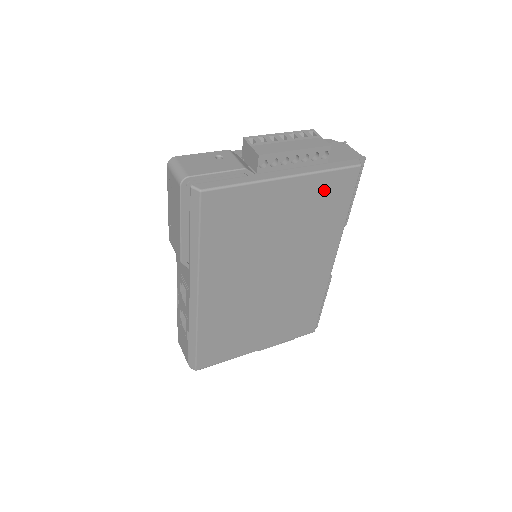
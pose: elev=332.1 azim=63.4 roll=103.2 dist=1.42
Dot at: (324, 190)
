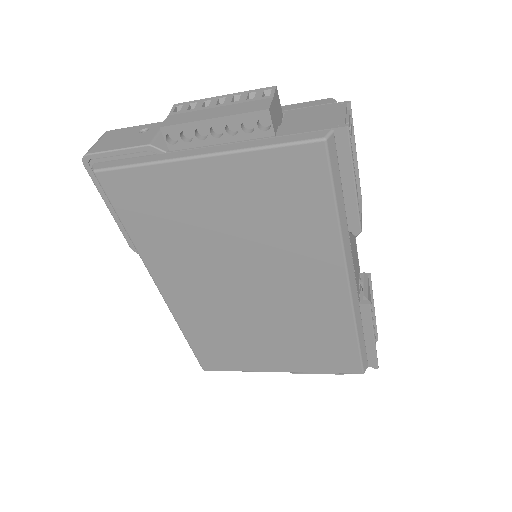
Dot at: (271, 177)
